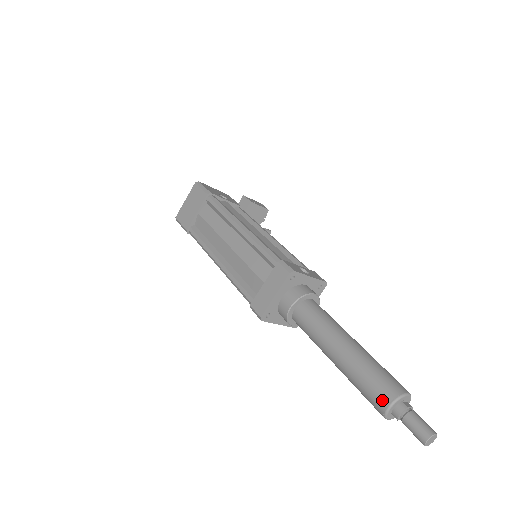
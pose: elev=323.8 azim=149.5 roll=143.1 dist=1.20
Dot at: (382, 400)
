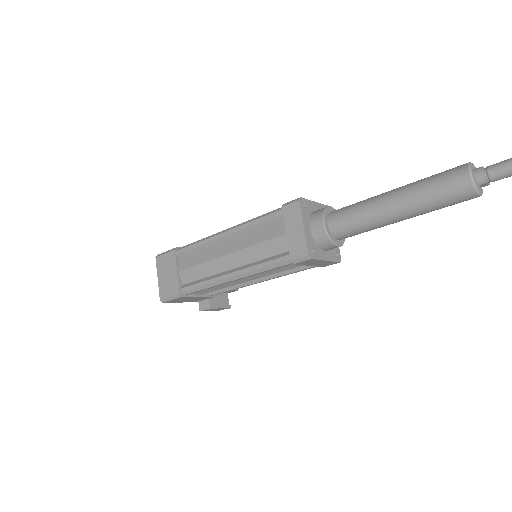
Dot at: (461, 180)
